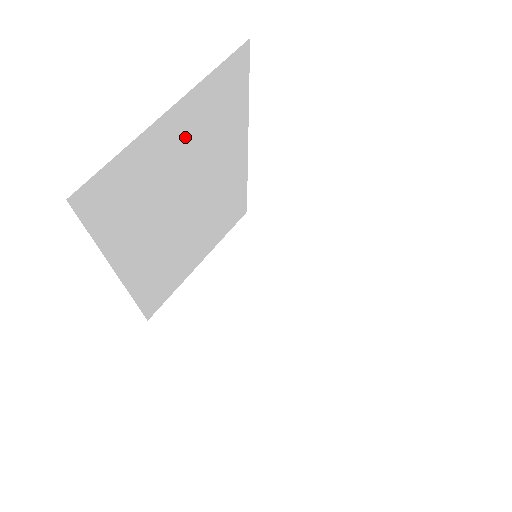
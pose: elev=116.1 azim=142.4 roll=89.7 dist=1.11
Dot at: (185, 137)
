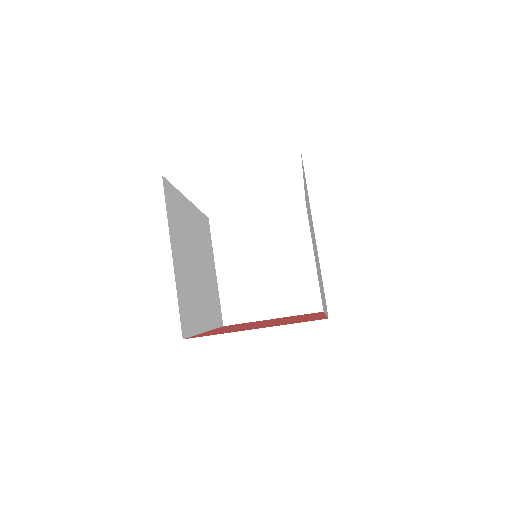
Dot at: (180, 249)
